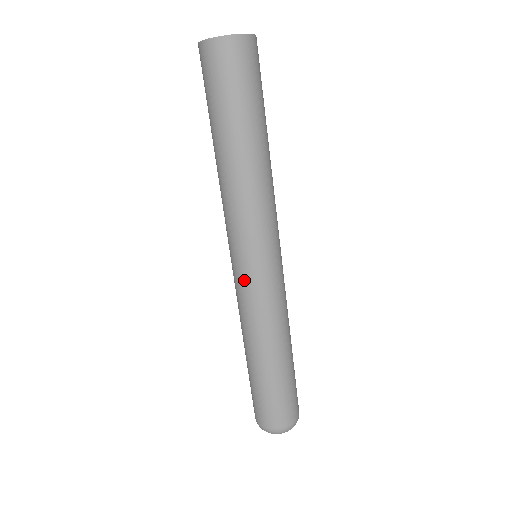
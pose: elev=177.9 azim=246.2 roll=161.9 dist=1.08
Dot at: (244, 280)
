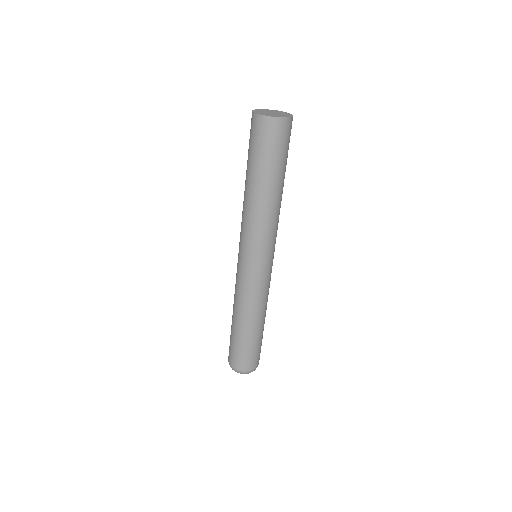
Dot at: (243, 271)
